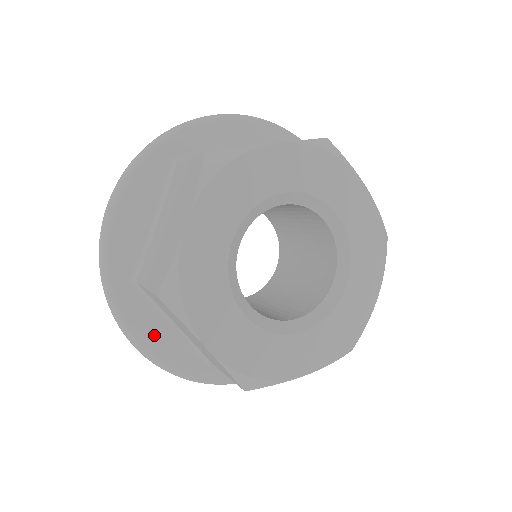
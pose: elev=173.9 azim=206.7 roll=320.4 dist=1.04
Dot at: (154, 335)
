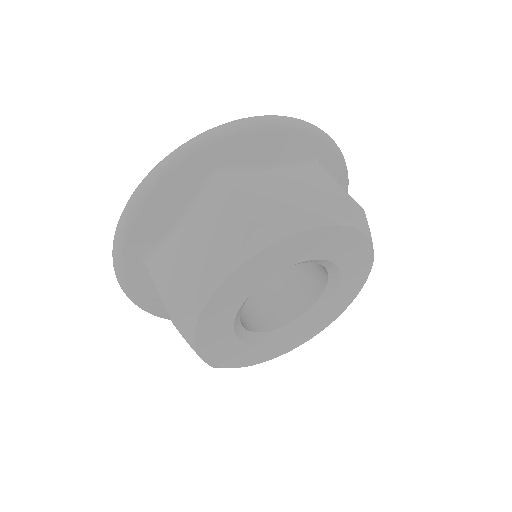
Dot at: (149, 297)
